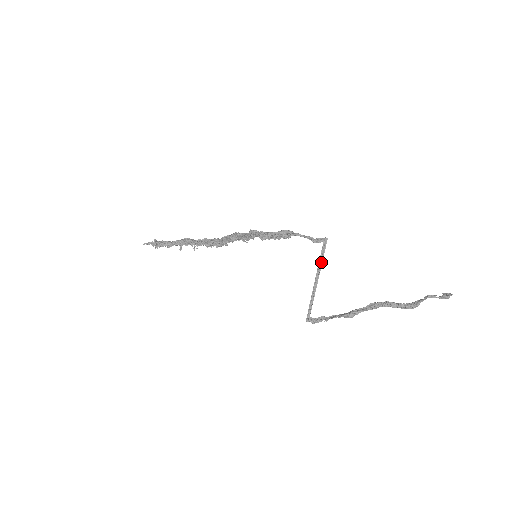
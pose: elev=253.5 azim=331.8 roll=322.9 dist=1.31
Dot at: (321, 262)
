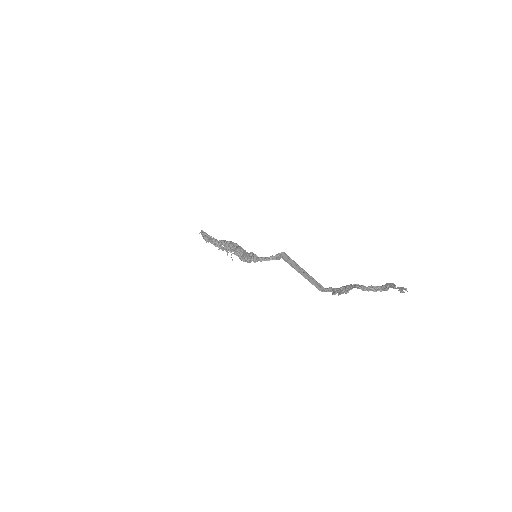
Dot at: (295, 263)
